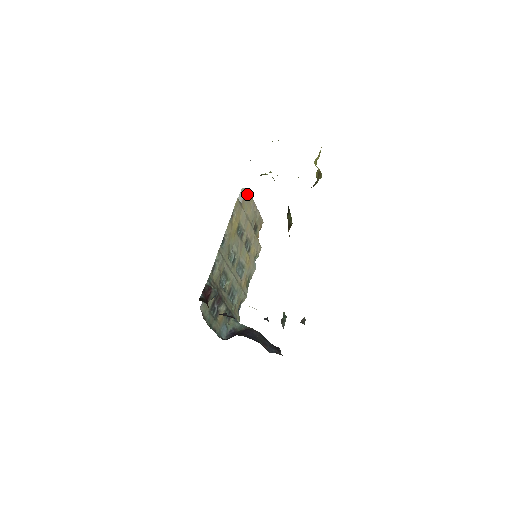
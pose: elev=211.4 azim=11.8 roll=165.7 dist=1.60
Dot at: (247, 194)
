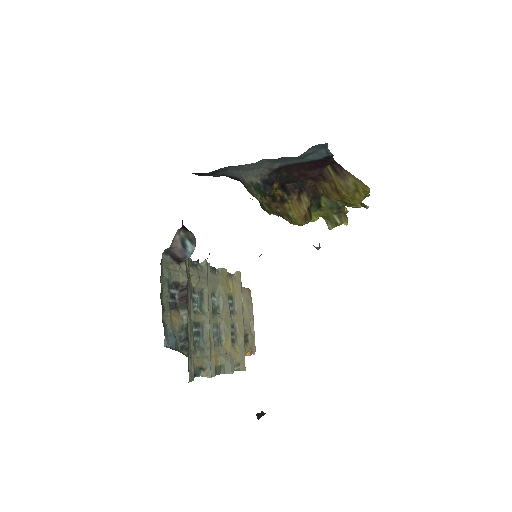
Dot at: (249, 293)
